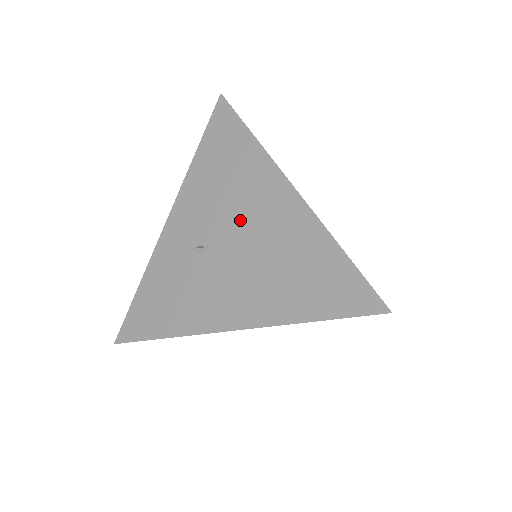
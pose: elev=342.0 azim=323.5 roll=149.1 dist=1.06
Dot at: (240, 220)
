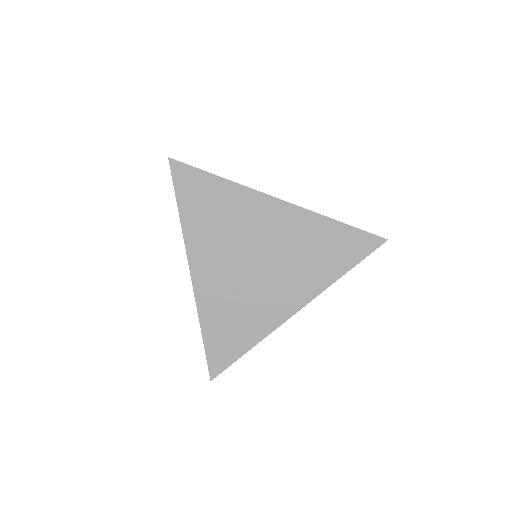
Dot at: occluded
